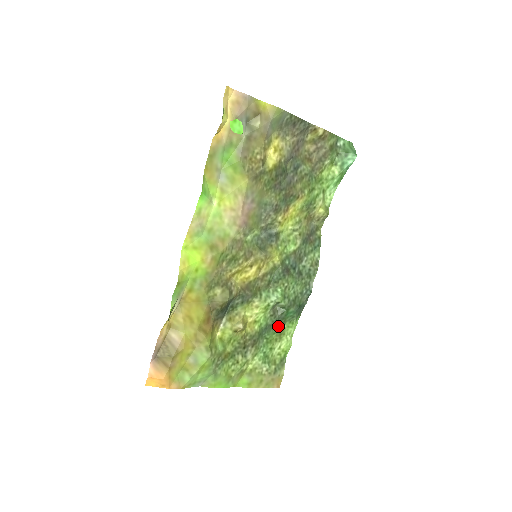
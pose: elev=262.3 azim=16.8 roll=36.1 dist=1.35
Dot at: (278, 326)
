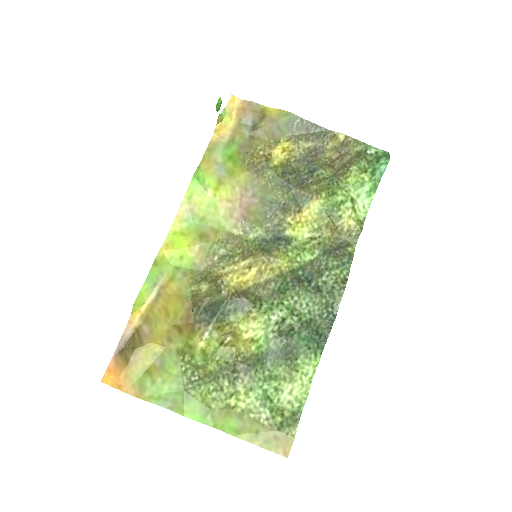
Dot at: (287, 356)
